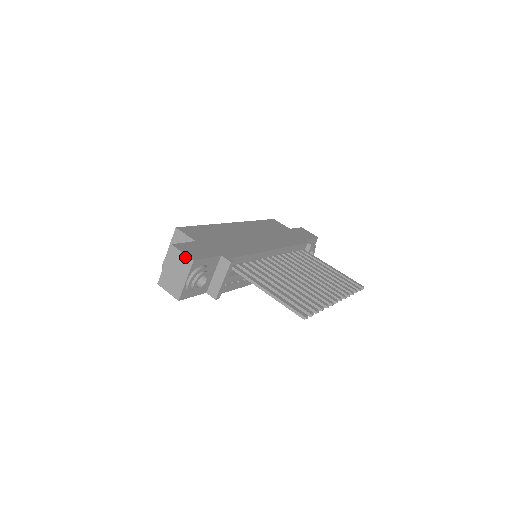
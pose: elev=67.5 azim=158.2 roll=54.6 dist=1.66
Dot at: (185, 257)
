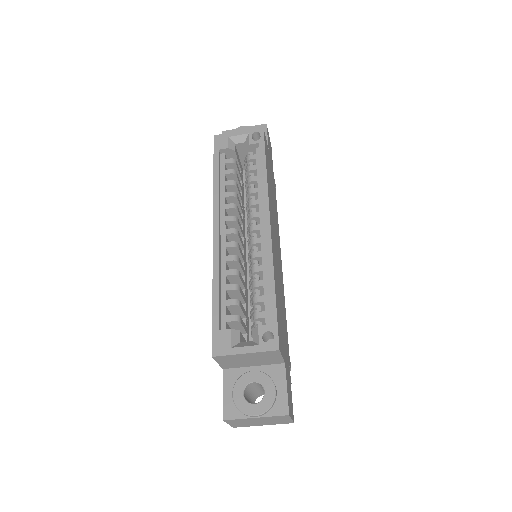
Dot at: (289, 421)
